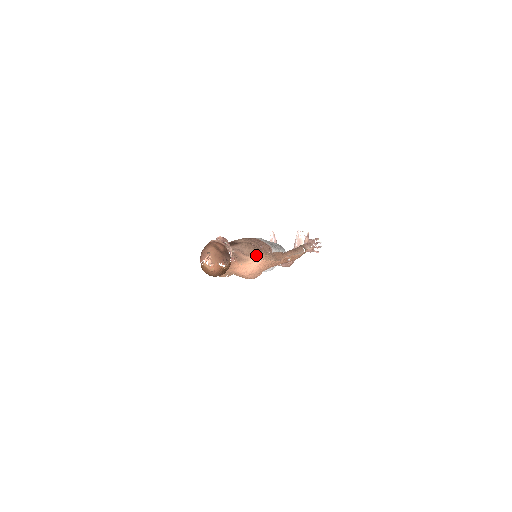
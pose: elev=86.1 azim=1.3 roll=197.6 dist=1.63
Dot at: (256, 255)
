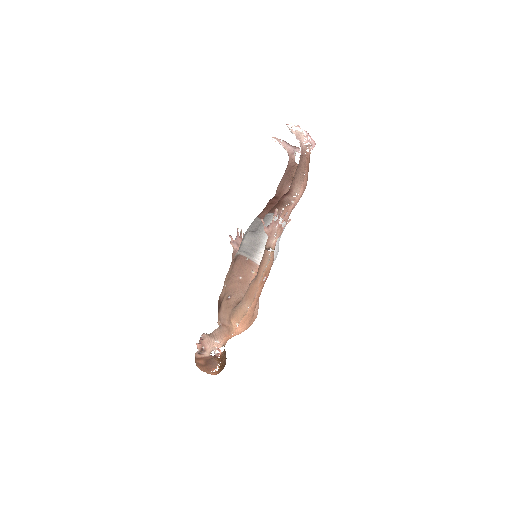
Dot at: (232, 323)
